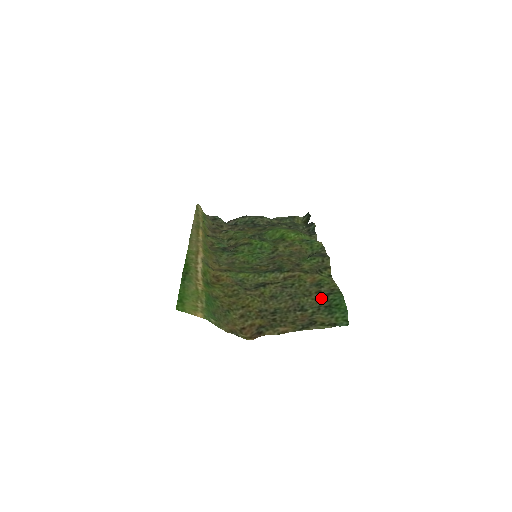
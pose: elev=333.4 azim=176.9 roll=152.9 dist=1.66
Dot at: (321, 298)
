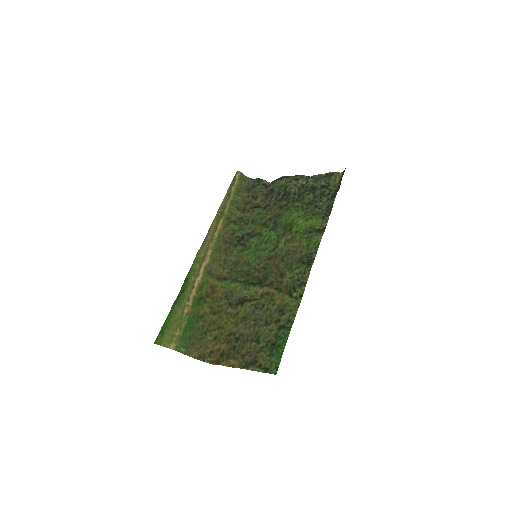
Dot at: (274, 331)
